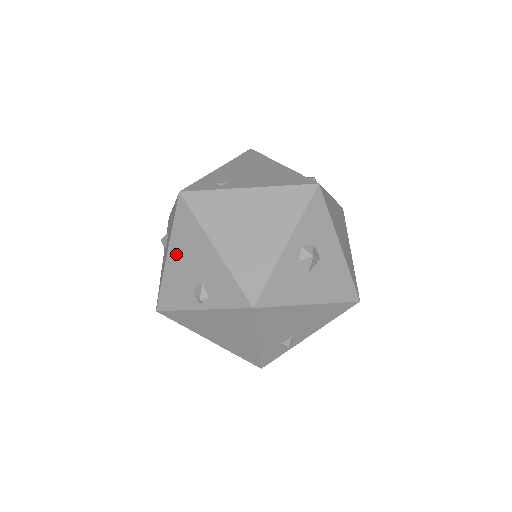
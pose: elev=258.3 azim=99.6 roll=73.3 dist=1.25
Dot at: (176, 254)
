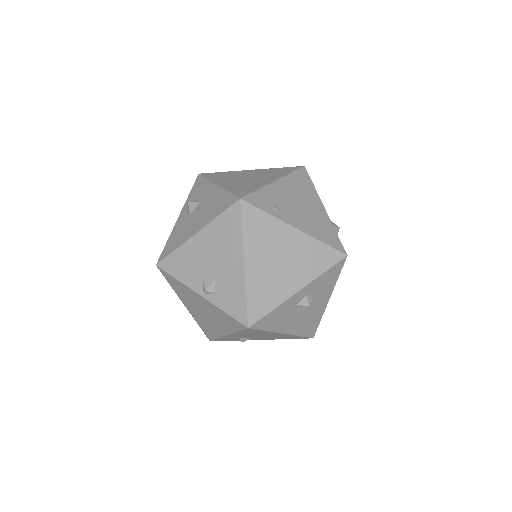
Dot at: (205, 240)
